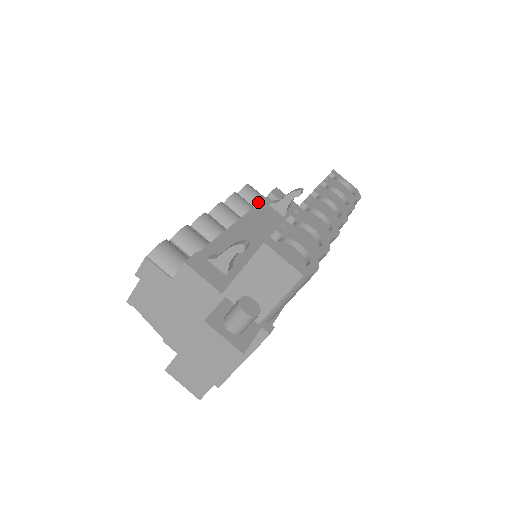
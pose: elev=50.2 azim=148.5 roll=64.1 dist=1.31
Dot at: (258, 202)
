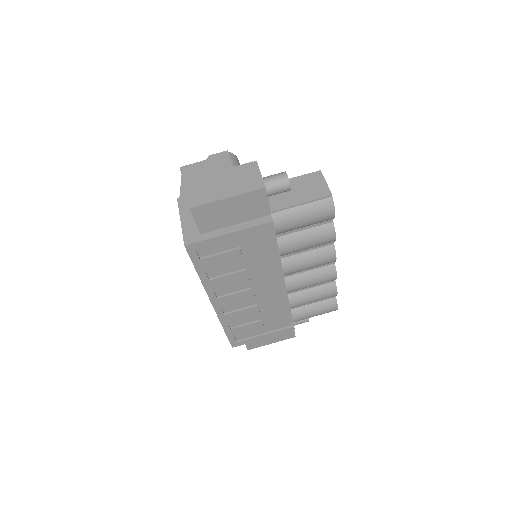
Dot at: occluded
